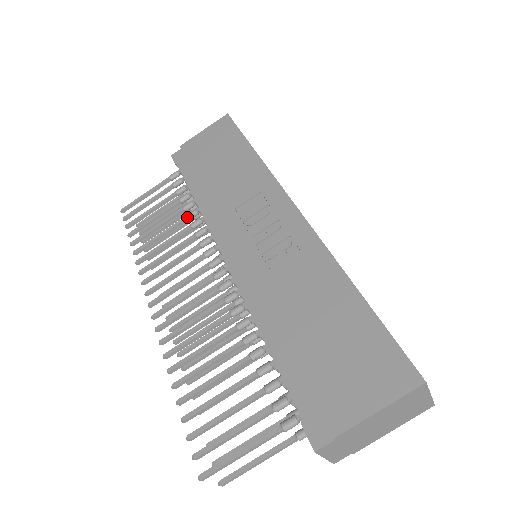
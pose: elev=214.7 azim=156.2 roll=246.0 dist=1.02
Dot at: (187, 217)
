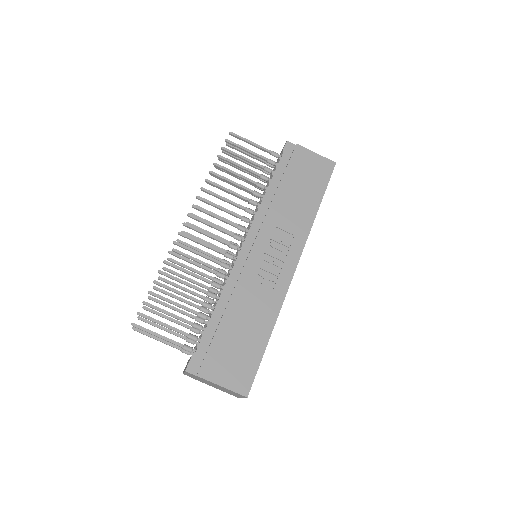
Dot at: (253, 192)
